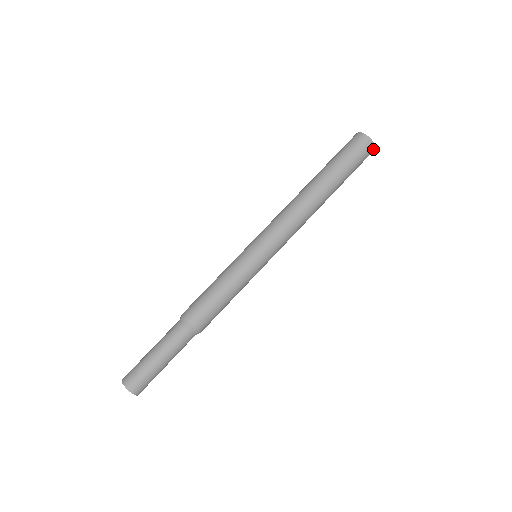
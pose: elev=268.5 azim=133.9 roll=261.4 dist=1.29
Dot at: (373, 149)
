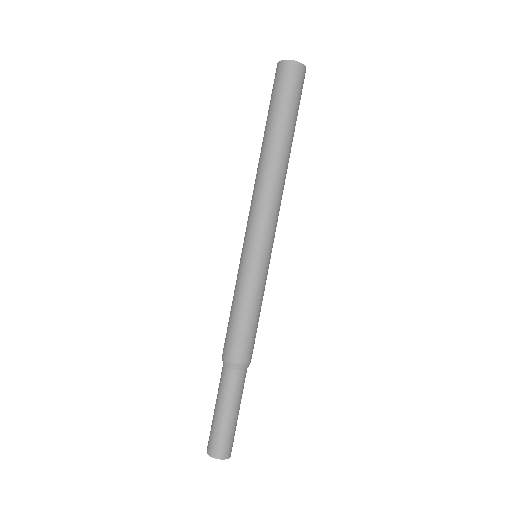
Dot at: (303, 68)
